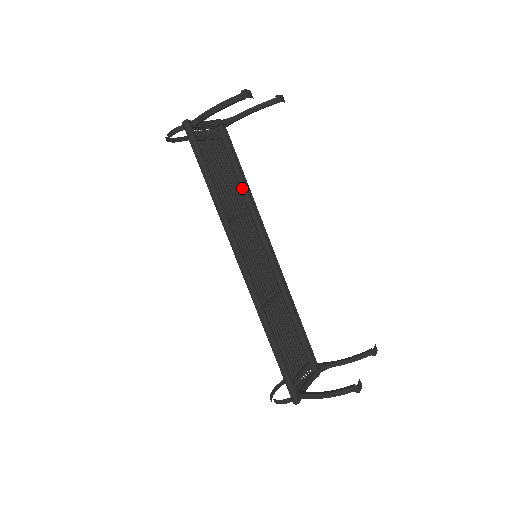
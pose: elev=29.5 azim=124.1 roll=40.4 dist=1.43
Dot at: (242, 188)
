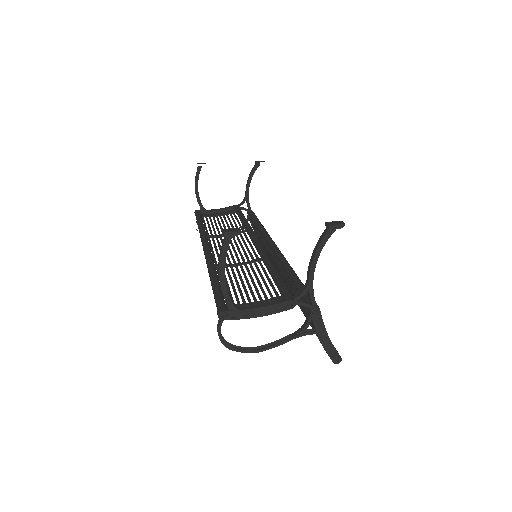
Dot at: (242, 223)
